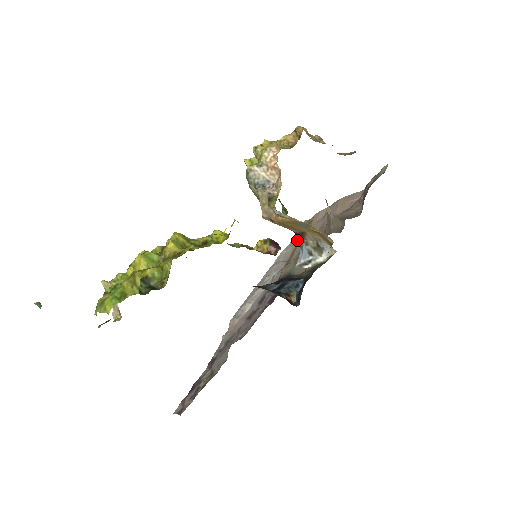
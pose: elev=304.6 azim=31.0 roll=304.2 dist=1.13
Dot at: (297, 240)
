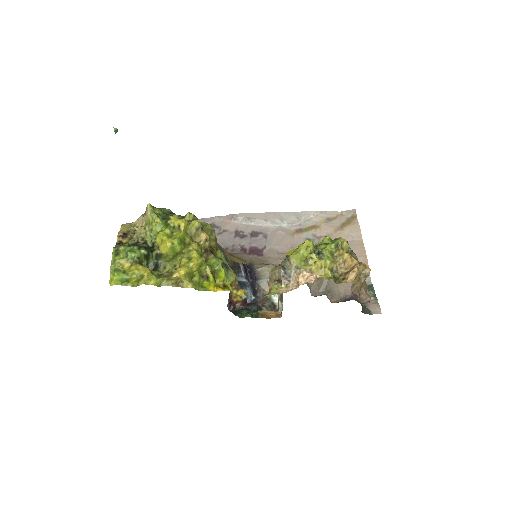
Dot at: (328, 220)
